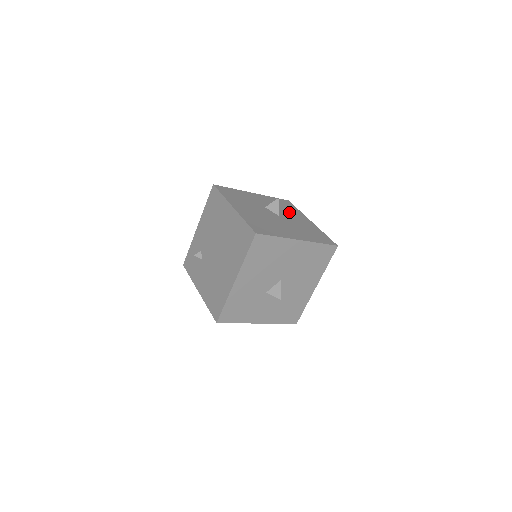
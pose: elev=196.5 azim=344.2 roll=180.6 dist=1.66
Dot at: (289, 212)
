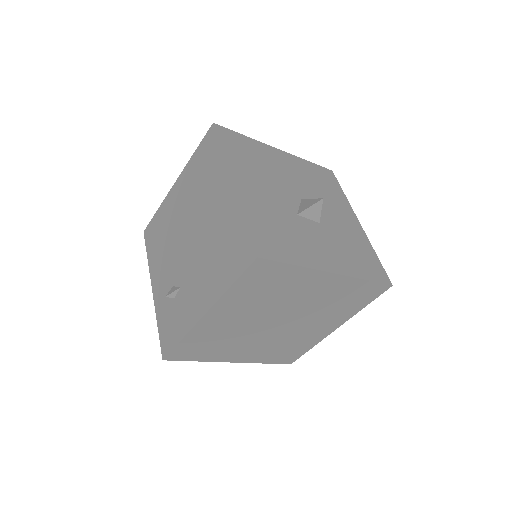
Dot at: occluded
